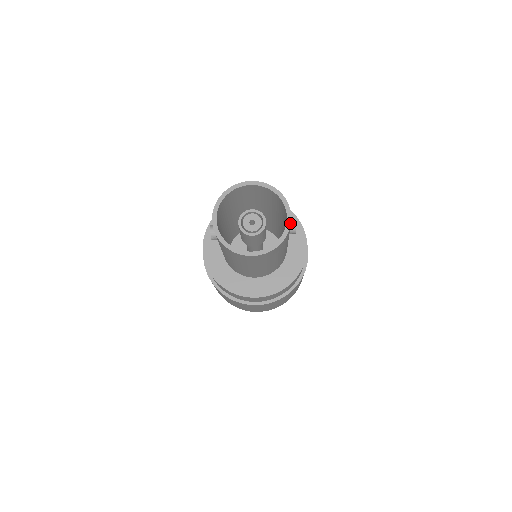
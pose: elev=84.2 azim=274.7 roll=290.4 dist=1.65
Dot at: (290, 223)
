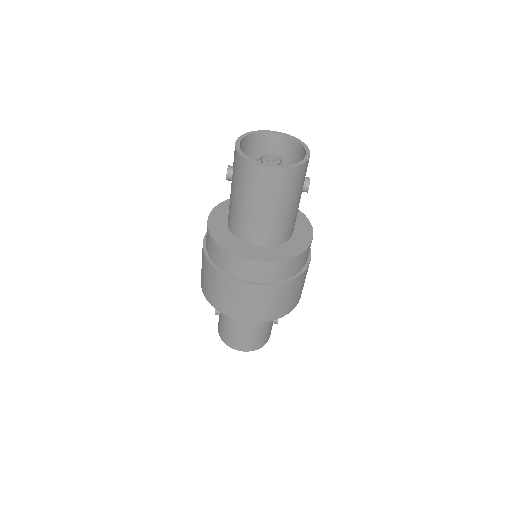
Dot at: (308, 157)
